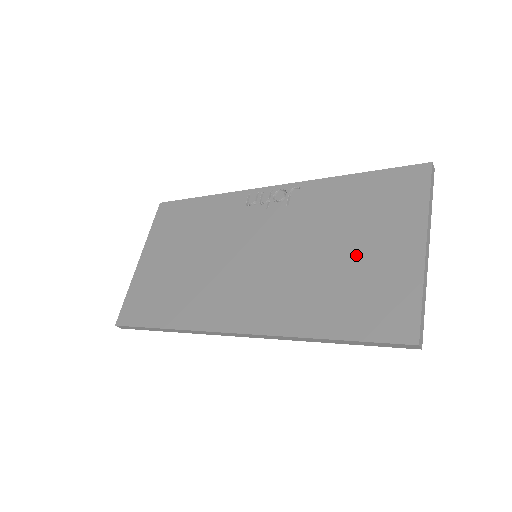
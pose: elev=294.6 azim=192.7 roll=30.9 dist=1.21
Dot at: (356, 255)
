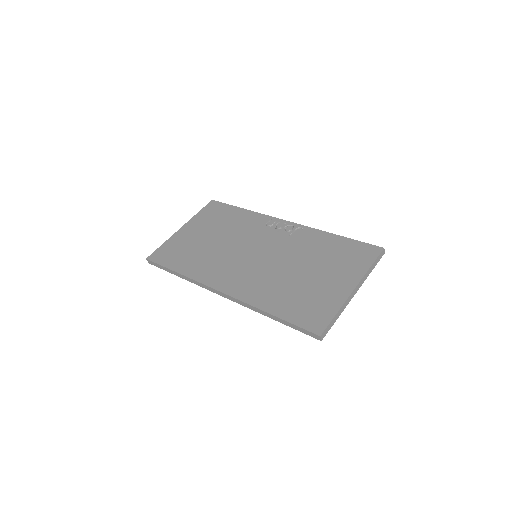
Dot at: (314, 278)
